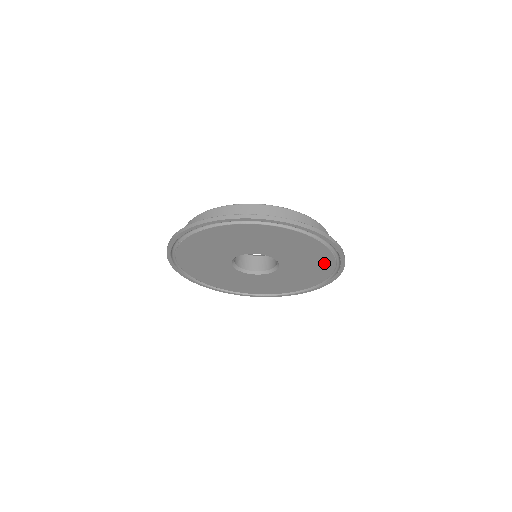
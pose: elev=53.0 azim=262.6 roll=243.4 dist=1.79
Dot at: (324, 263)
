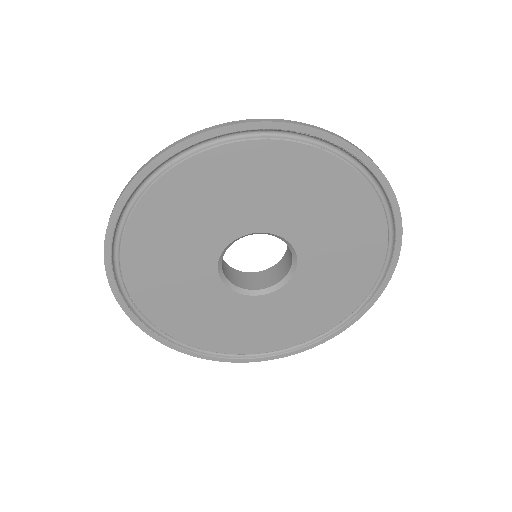
Dot at: (315, 170)
